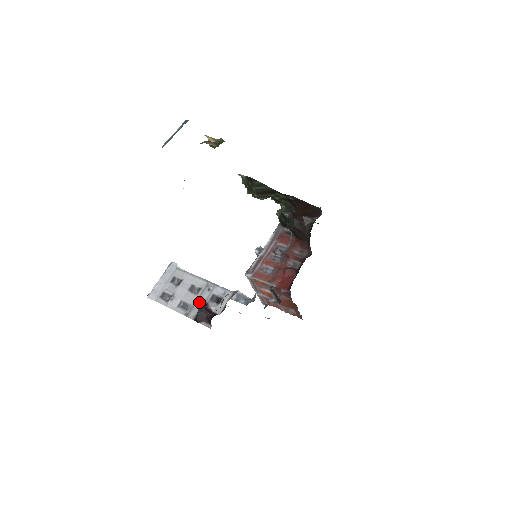
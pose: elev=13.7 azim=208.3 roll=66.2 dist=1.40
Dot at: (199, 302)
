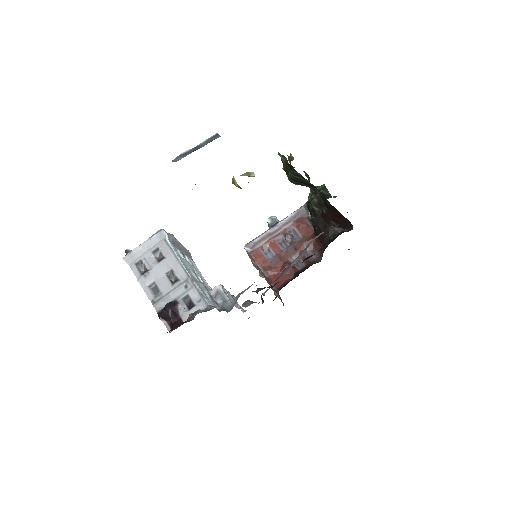
Dot at: occluded
